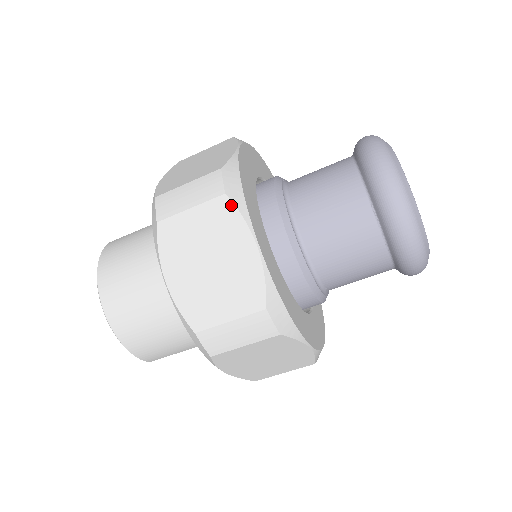
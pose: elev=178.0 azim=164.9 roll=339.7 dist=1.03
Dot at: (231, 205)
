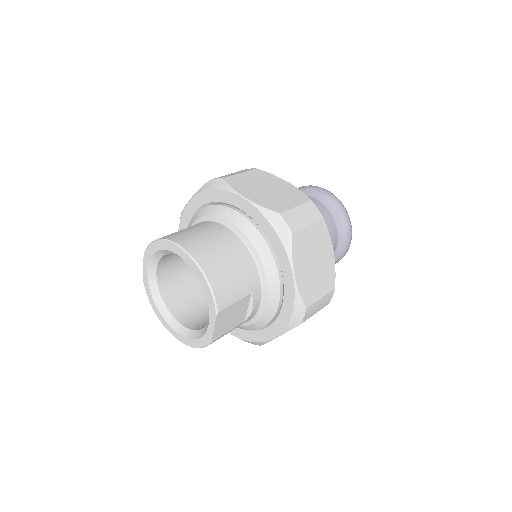
Dot at: (263, 171)
